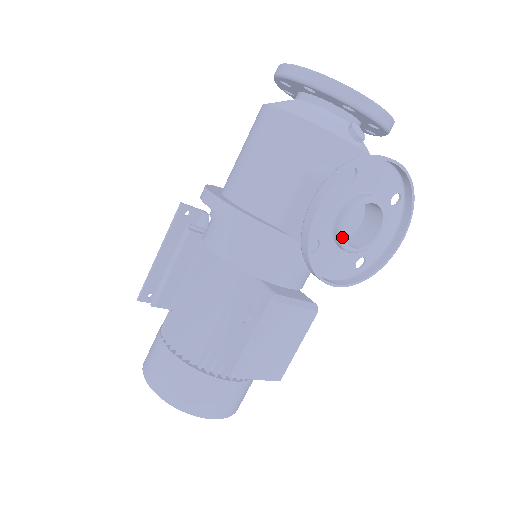
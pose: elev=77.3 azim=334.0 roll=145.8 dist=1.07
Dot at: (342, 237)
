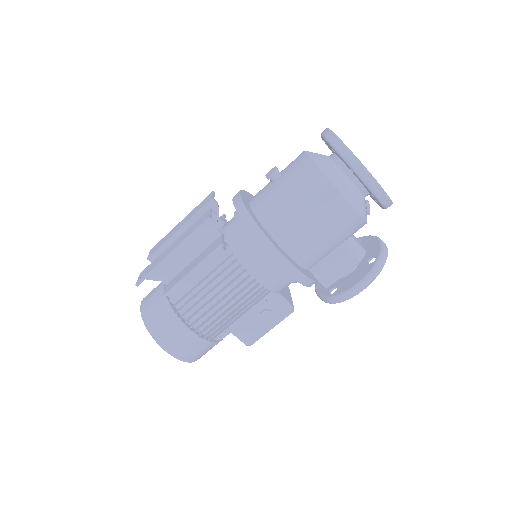
Dot at: occluded
